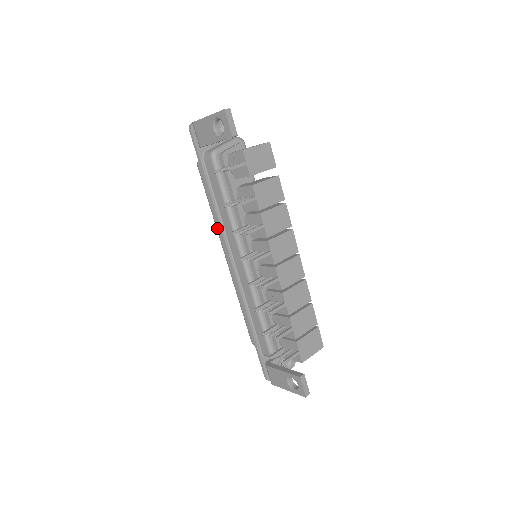
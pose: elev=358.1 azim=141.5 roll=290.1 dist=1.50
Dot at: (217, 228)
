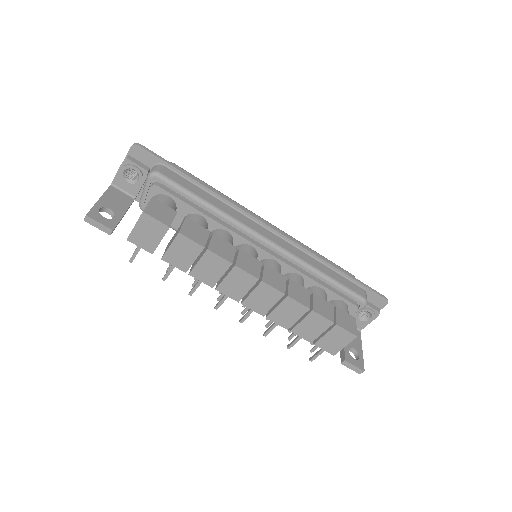
Dot at: occluded
